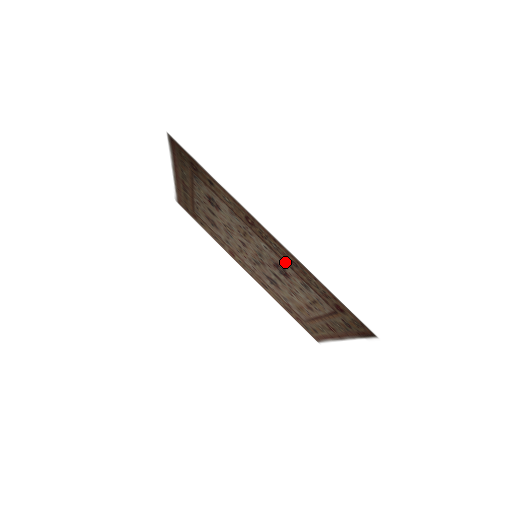
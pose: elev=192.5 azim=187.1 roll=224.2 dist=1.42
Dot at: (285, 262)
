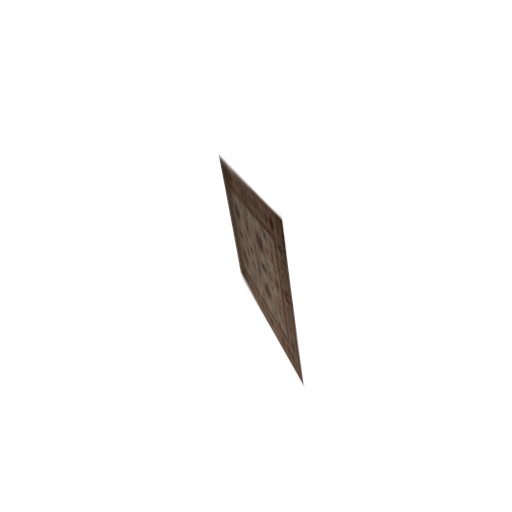
Dot at: (255, 216)
